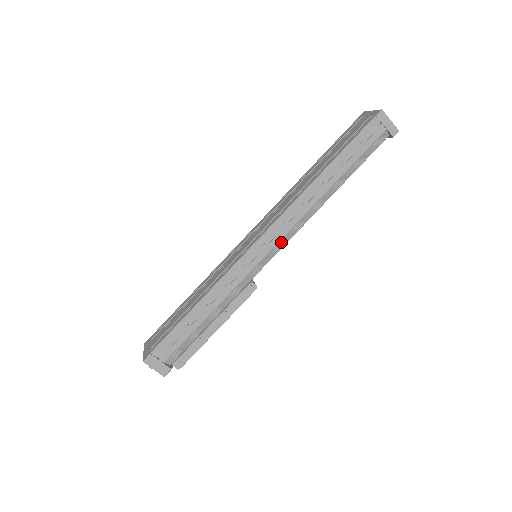
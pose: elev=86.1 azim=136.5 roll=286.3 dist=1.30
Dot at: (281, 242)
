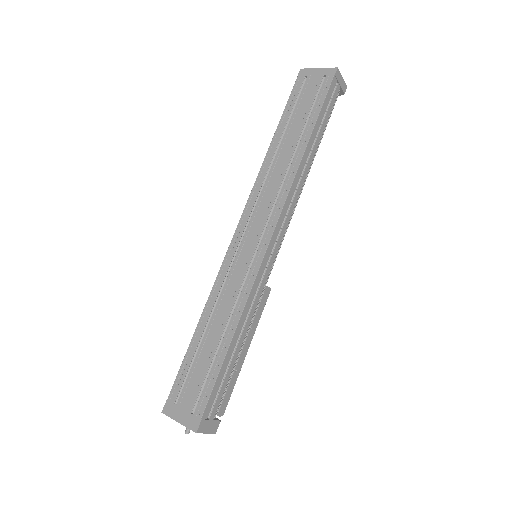
Dot at: (284, 232)
